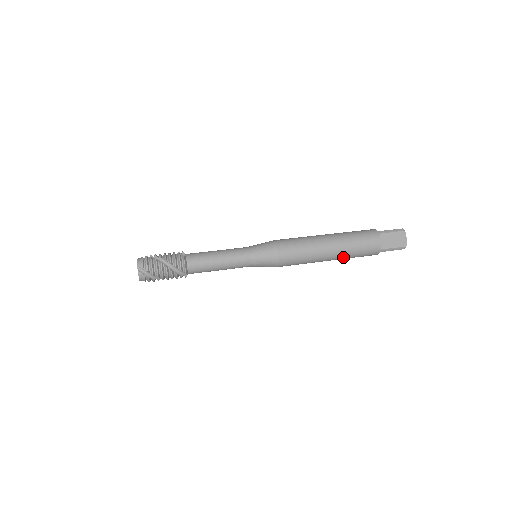
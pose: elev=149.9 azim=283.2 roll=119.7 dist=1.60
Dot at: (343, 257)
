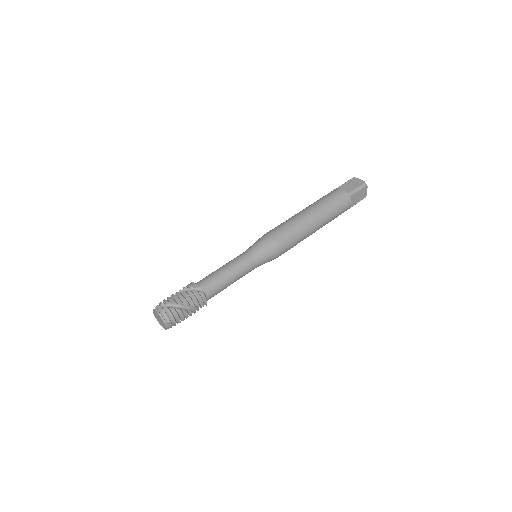
Dot at: occluded
